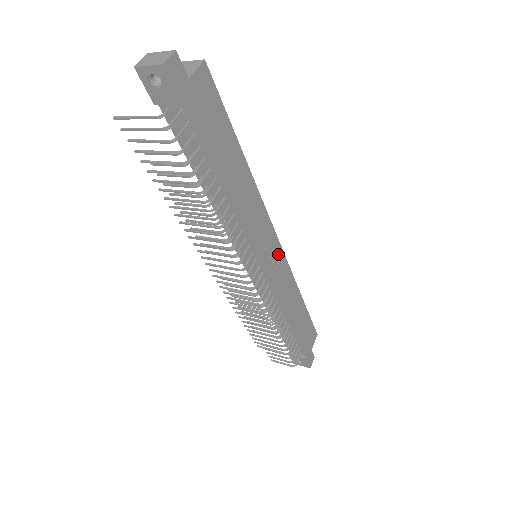
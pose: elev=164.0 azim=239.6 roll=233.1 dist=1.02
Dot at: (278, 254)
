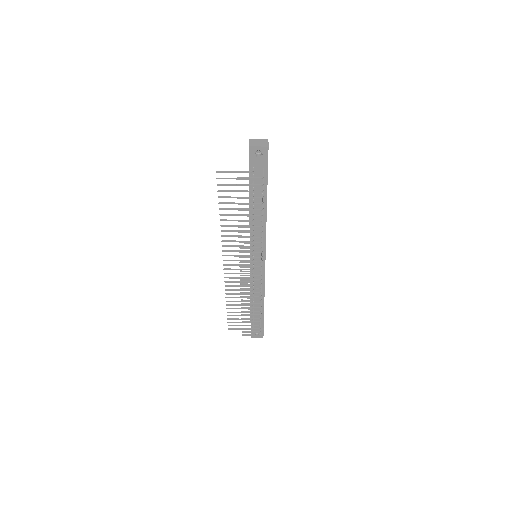
Dot at: occluded
